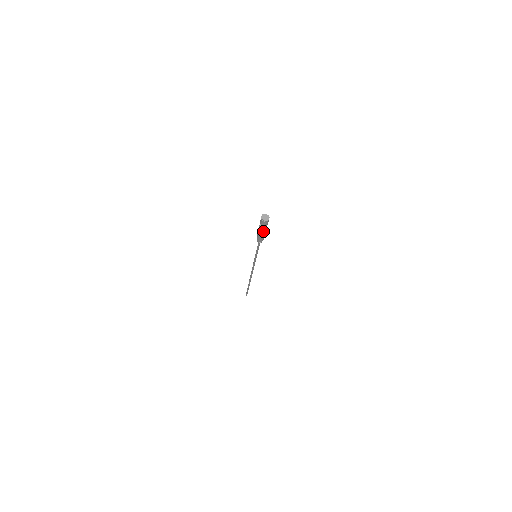
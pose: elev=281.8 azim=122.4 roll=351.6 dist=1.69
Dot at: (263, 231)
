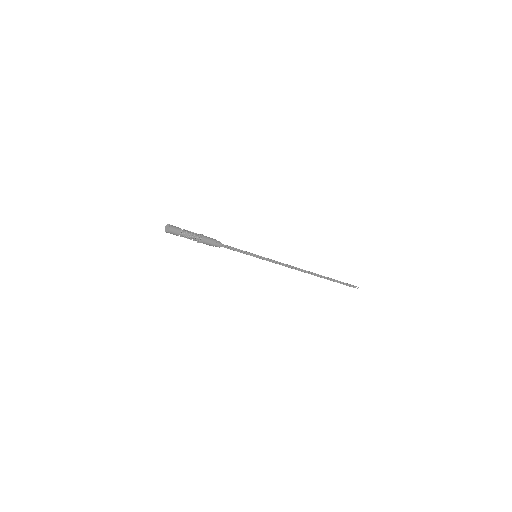
Dot at: (191, 239)
